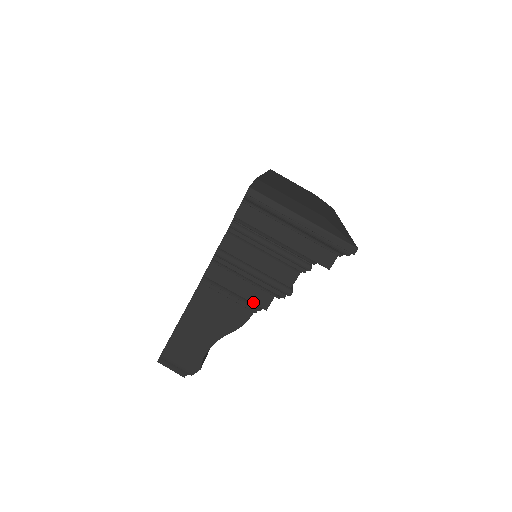
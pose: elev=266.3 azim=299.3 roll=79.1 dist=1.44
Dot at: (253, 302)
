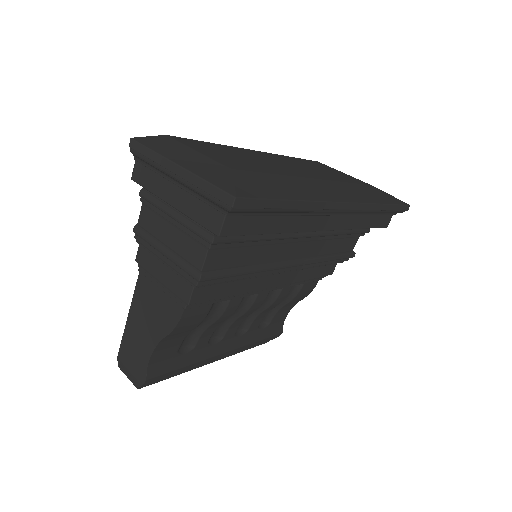
Dot at: (176, 293)
